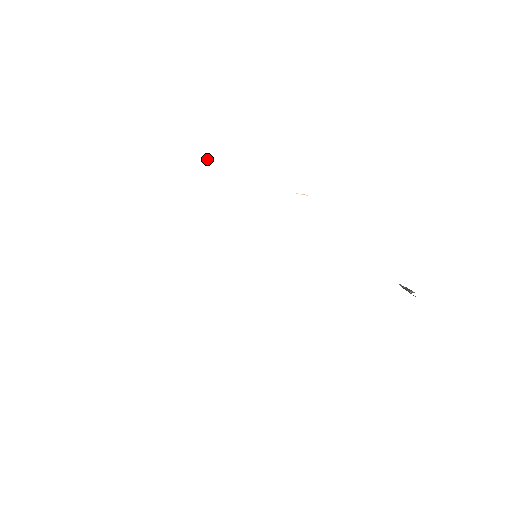
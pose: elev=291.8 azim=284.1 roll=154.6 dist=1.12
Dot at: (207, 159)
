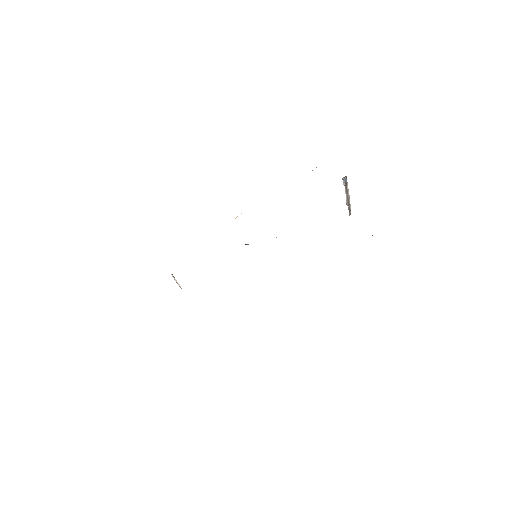
Dot at: (175, 280)
